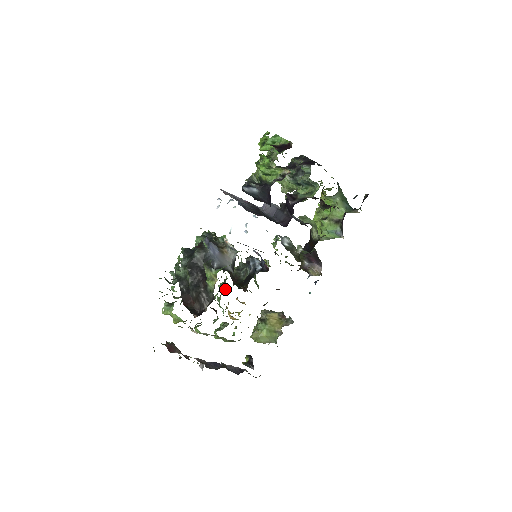
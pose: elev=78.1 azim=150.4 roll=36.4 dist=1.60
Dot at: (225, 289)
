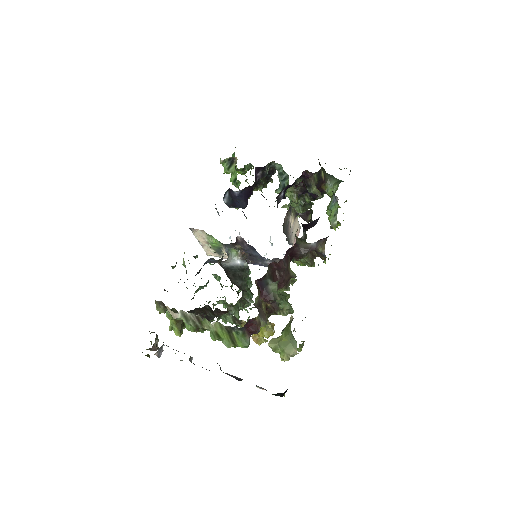
Dot at: occluded
